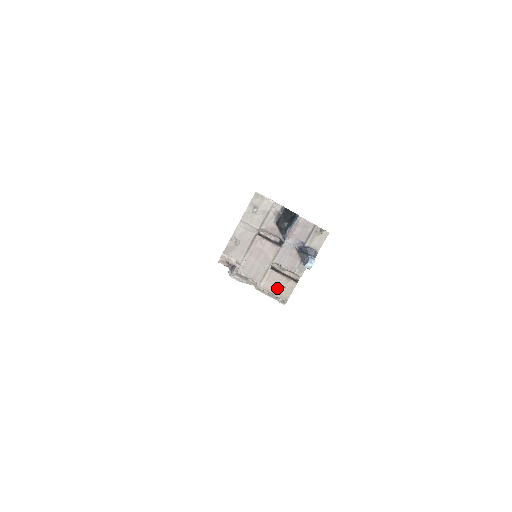
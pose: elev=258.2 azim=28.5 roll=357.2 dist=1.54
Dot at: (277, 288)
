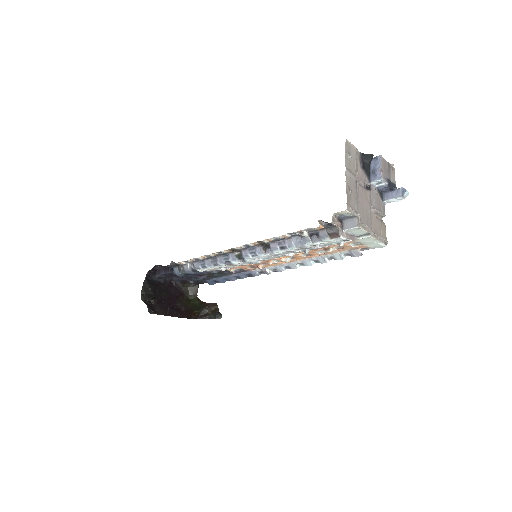
Dot at: (379, 231)
